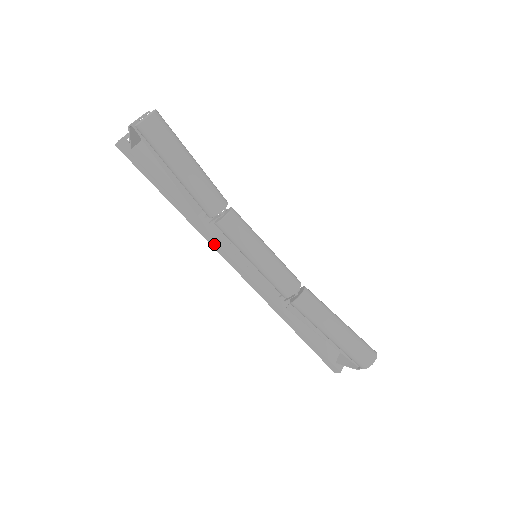
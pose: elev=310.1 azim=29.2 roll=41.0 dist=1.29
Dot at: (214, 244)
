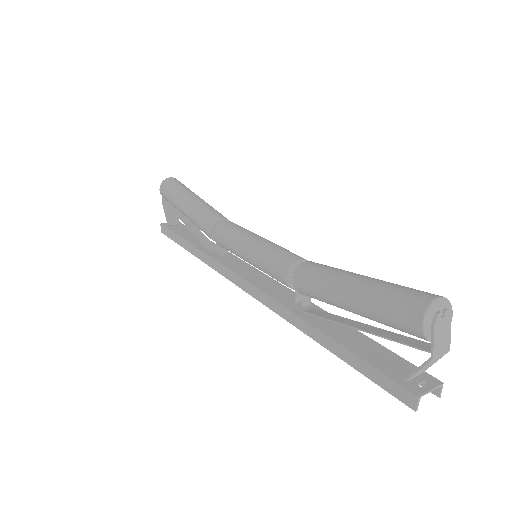
Dot at: (220, 269)
